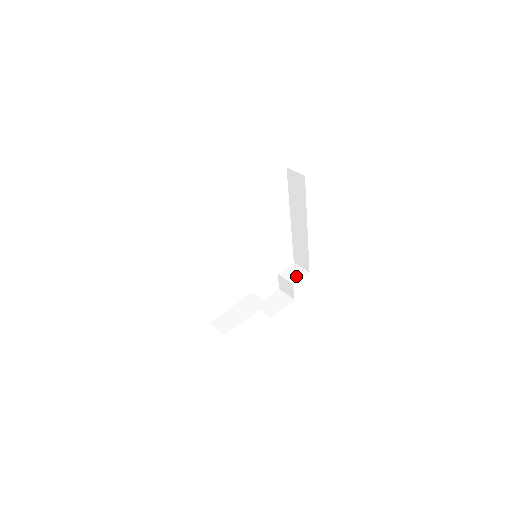
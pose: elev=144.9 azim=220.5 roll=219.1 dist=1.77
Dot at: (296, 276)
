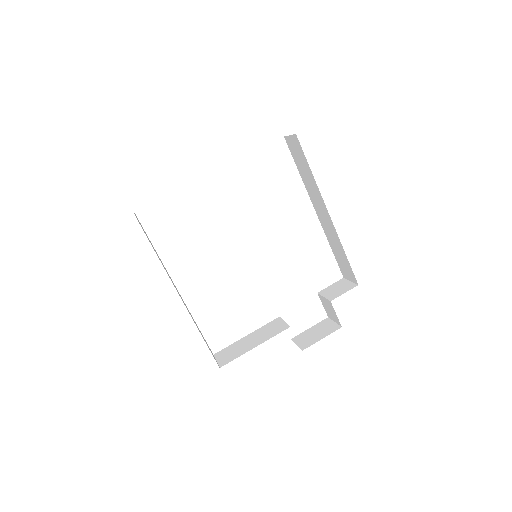
Dot at: (339, 291)
